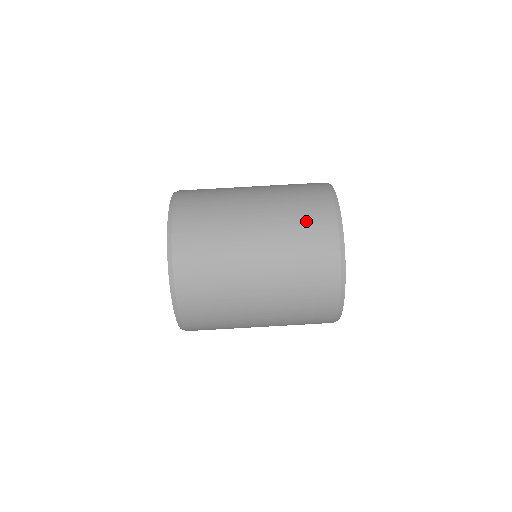
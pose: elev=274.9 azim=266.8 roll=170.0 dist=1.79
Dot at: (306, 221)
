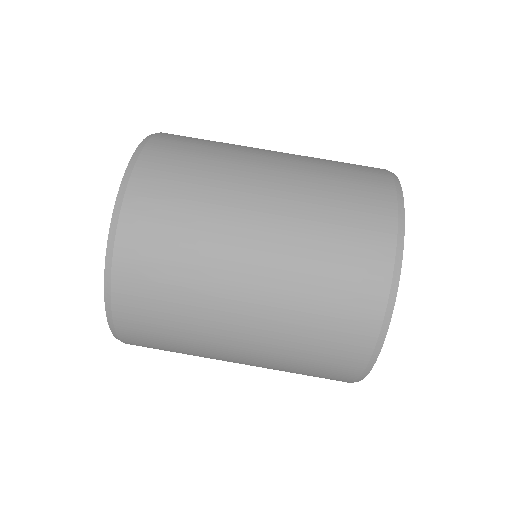
Dot at: (347, 174)
